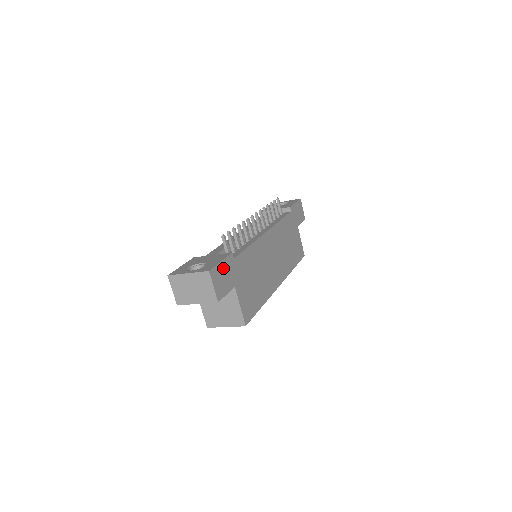
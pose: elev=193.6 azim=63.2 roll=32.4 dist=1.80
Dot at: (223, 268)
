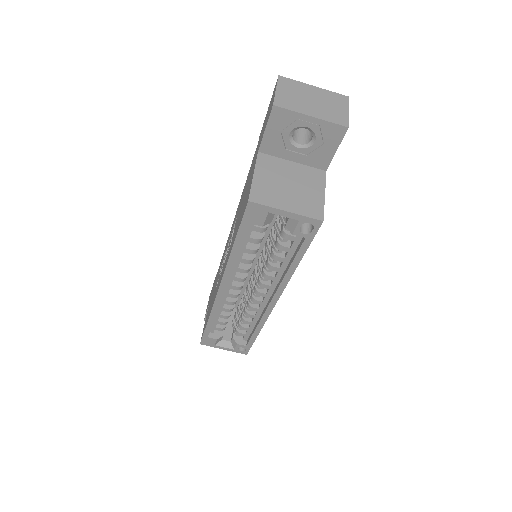
Dot at: occluded
